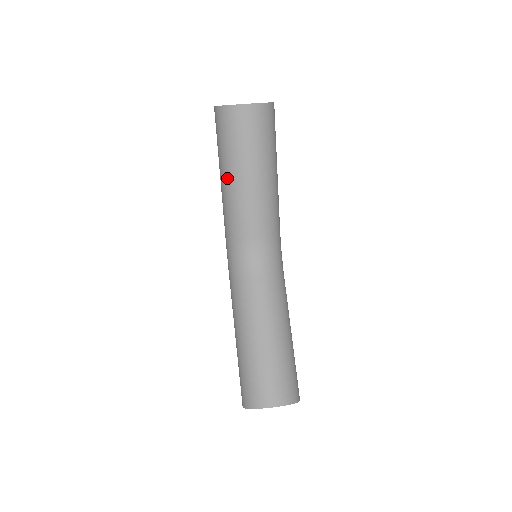
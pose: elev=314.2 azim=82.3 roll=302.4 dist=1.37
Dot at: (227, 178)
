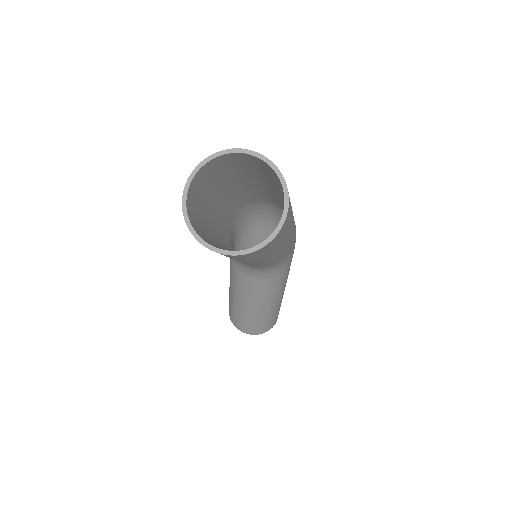
Dot at: occluded
